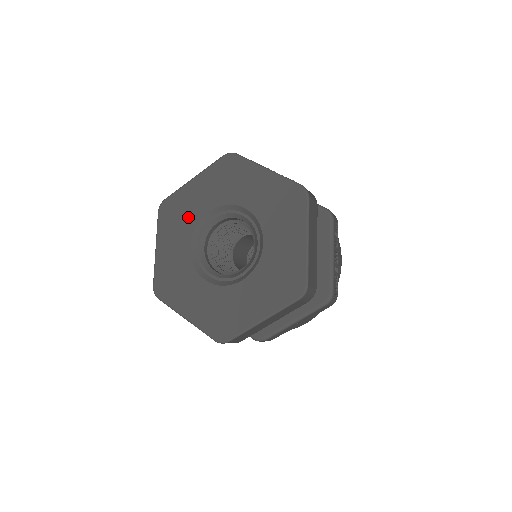
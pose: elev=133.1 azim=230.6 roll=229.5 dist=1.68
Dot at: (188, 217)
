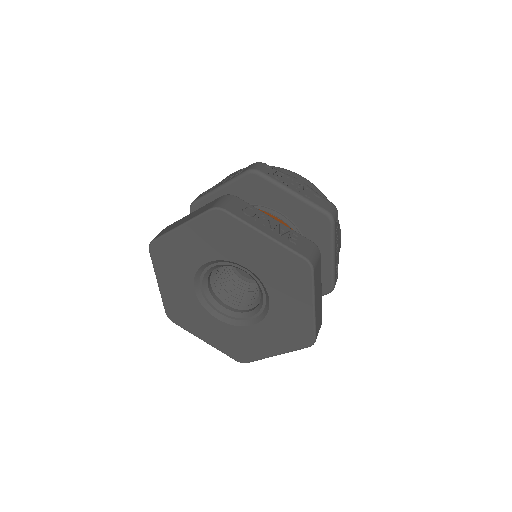
Dot at: (185, 264)
